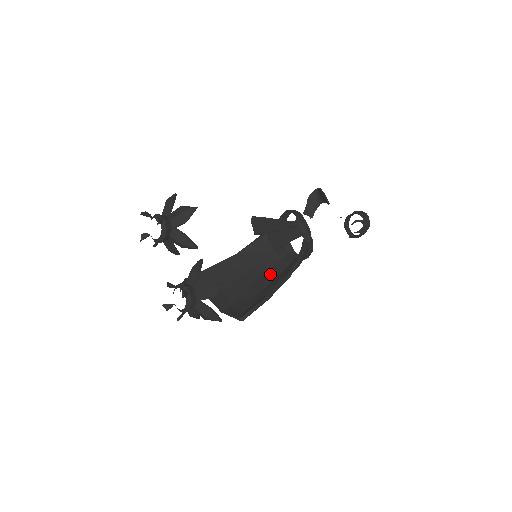
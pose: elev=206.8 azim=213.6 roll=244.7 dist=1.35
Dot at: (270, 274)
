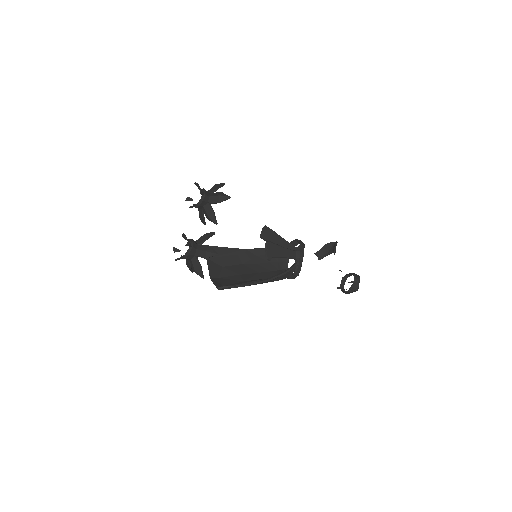
Dot at: (260, 275)
